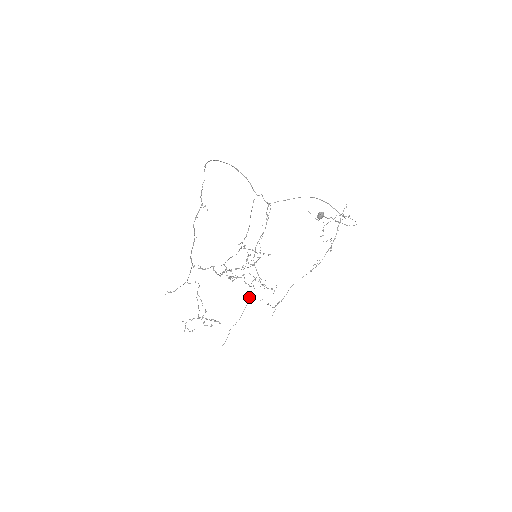
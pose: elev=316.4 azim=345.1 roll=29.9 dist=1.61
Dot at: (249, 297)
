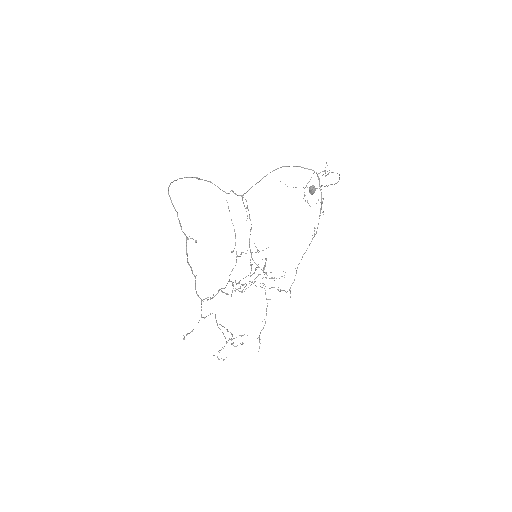
Dot at: (266, 298)
